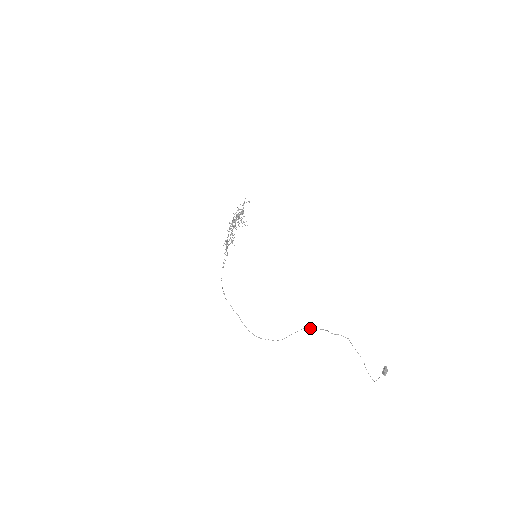
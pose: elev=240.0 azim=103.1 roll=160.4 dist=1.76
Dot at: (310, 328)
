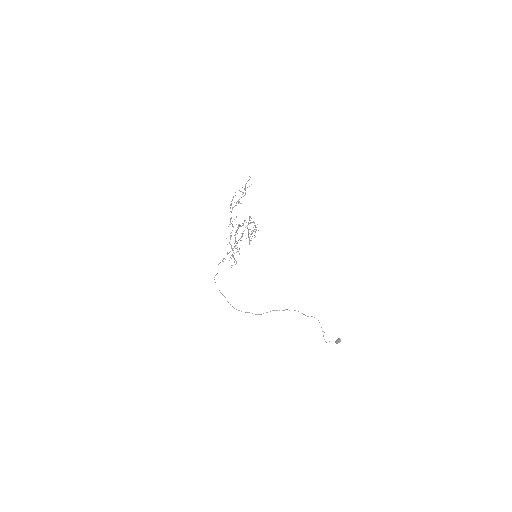
Dot at: (289, 310)
